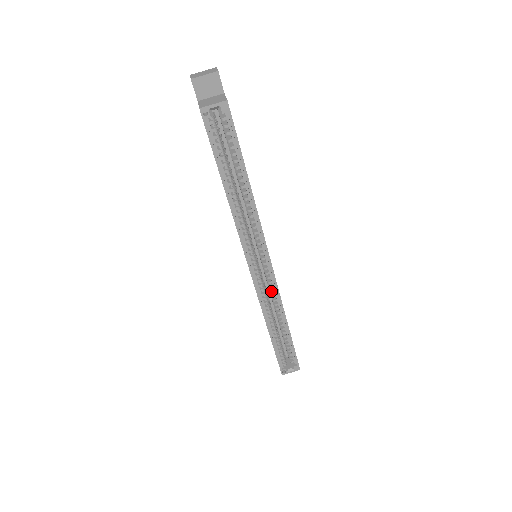
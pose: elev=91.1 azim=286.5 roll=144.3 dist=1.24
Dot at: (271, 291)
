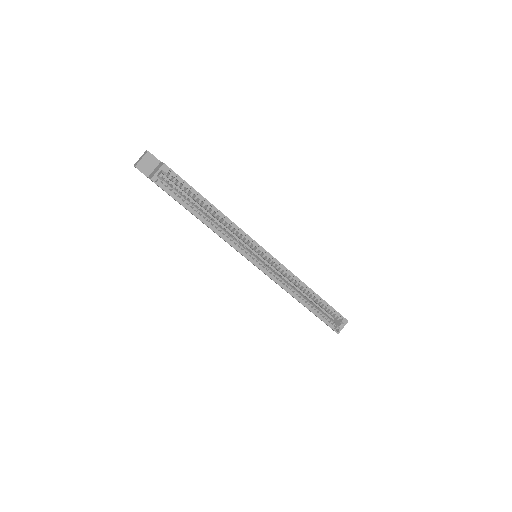
Dot at: (283, 273)
